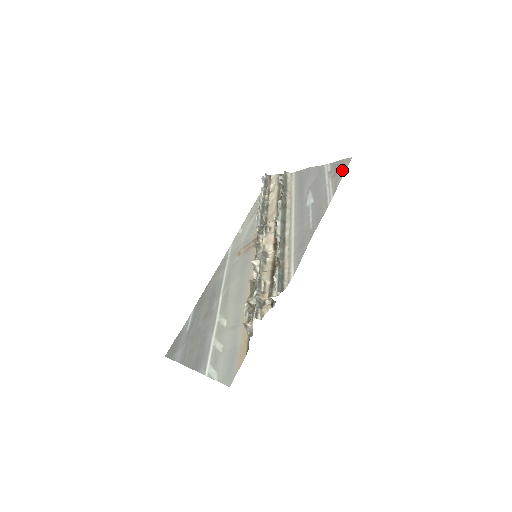
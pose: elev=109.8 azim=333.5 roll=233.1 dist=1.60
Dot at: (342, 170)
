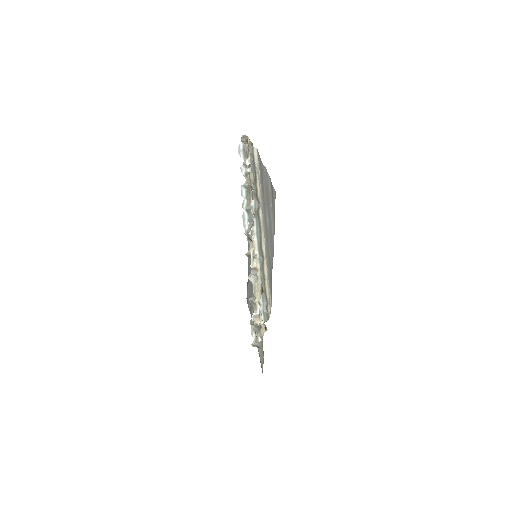
Dot at: (273, 205)
